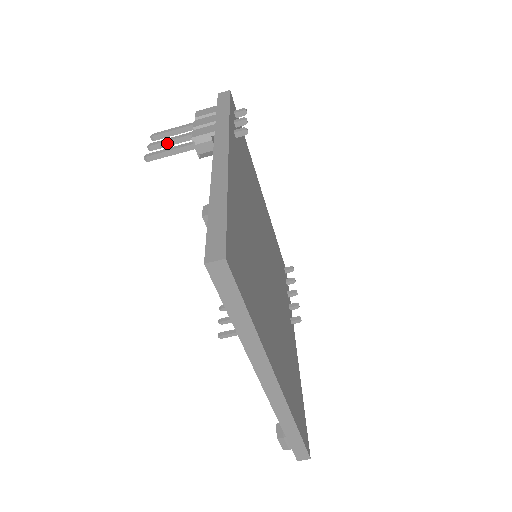
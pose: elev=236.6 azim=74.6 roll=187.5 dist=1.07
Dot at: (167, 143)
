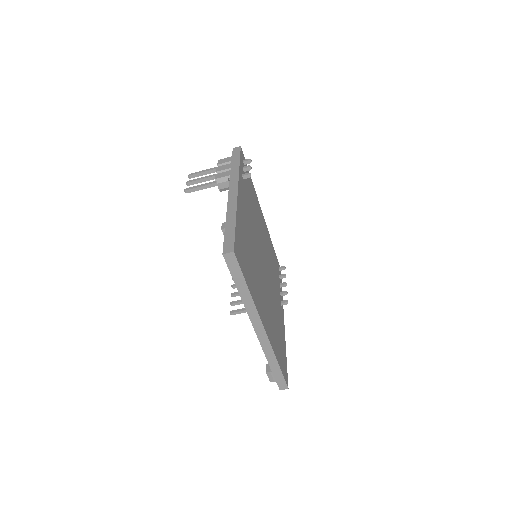
Dot at: (199, 181)
